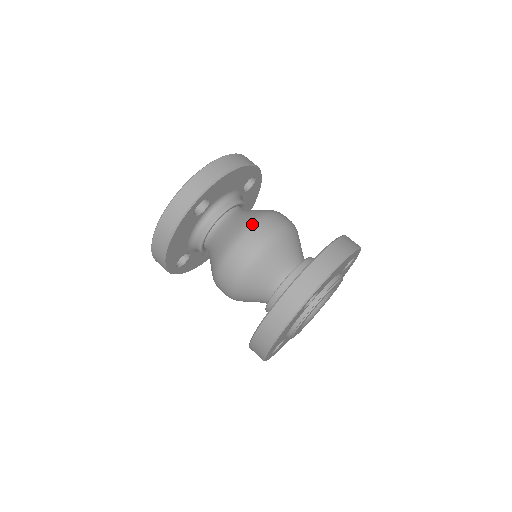
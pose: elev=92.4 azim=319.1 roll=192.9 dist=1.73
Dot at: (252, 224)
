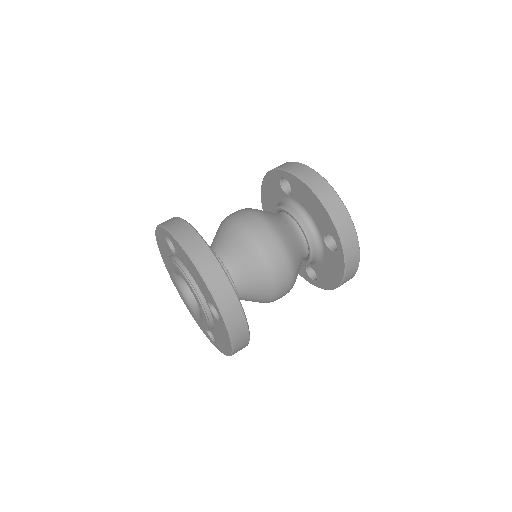
Dot at: (264, 256)
